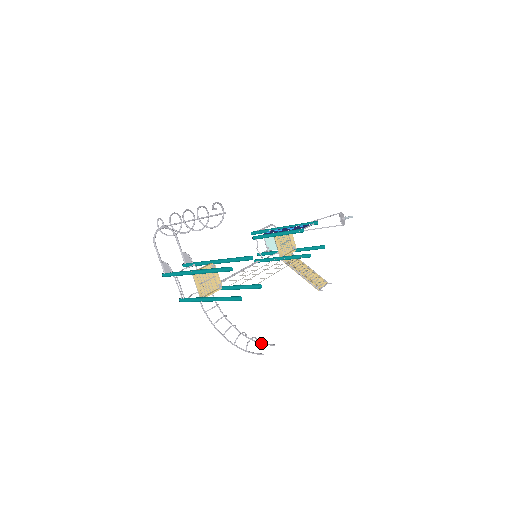
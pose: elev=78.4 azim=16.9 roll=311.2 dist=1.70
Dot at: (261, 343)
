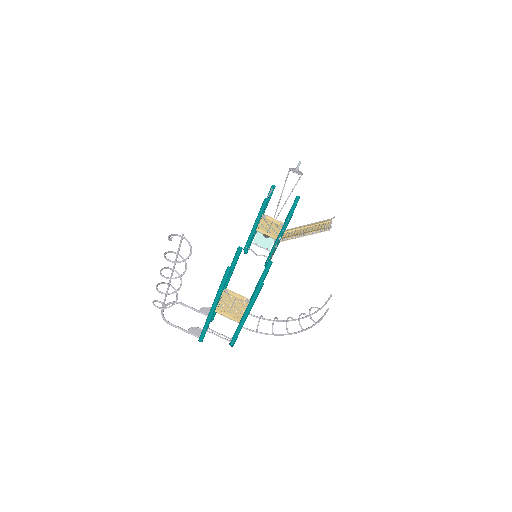
Dot at: (322, 307)
